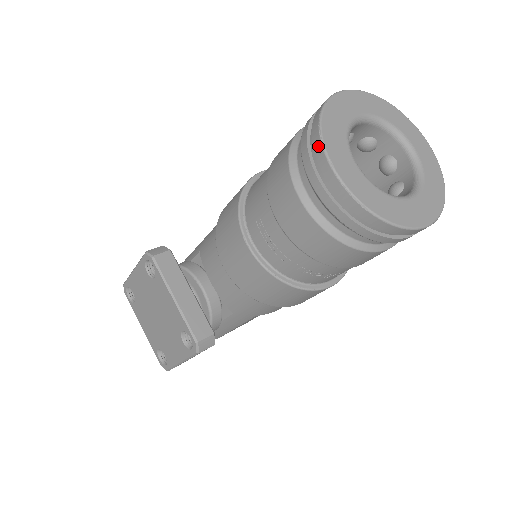
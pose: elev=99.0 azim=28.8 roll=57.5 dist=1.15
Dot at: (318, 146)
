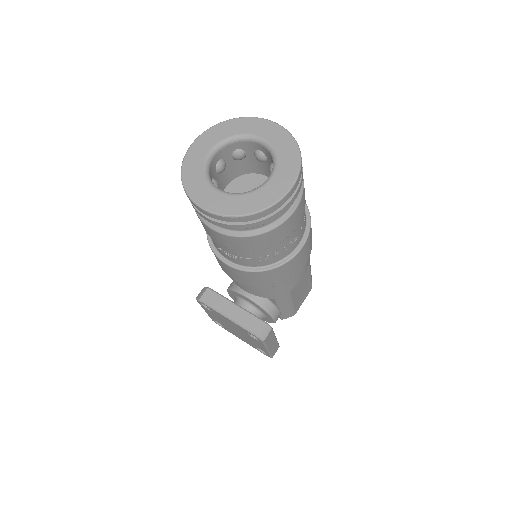
Dot at: (189, 199)
